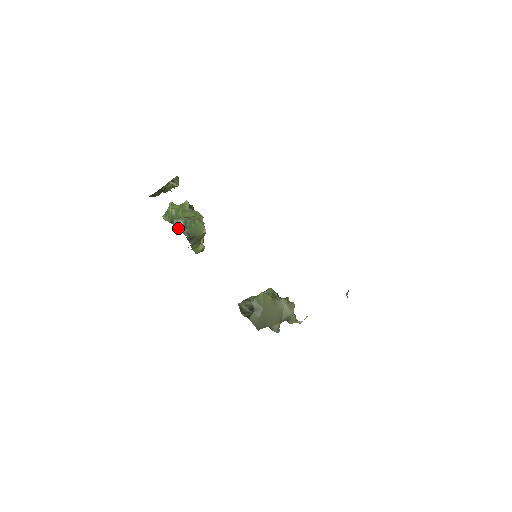
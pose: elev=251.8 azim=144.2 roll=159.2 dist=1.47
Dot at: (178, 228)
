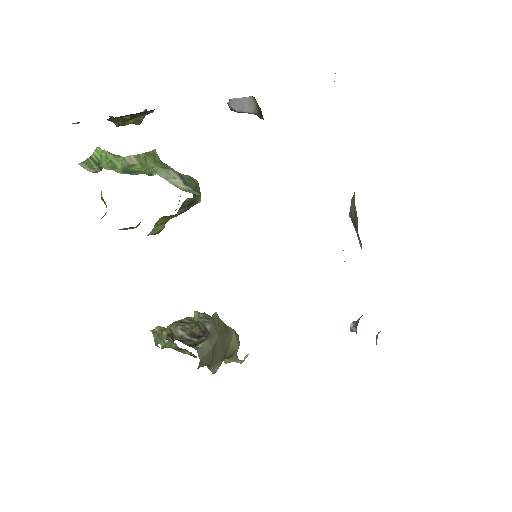
Dot at: (169, 181)
